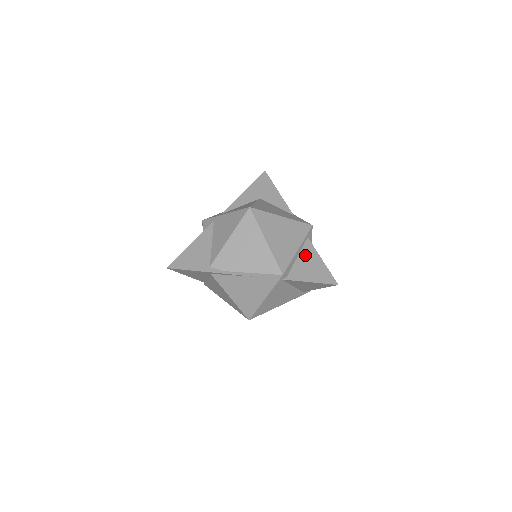
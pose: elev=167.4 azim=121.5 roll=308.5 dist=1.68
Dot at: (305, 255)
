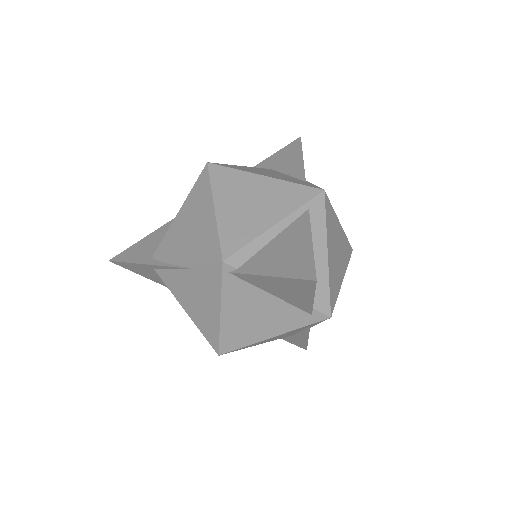
Dot at: (287, 235)
